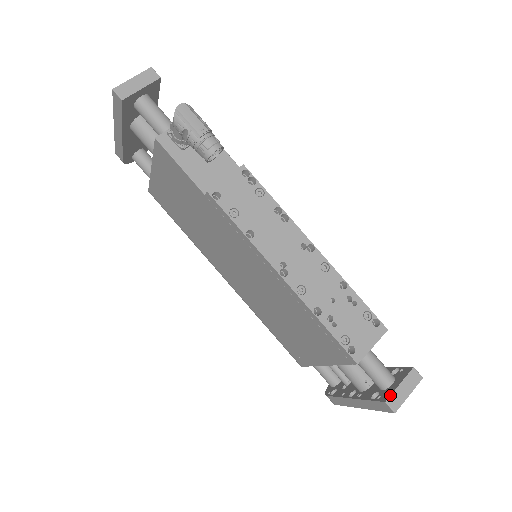
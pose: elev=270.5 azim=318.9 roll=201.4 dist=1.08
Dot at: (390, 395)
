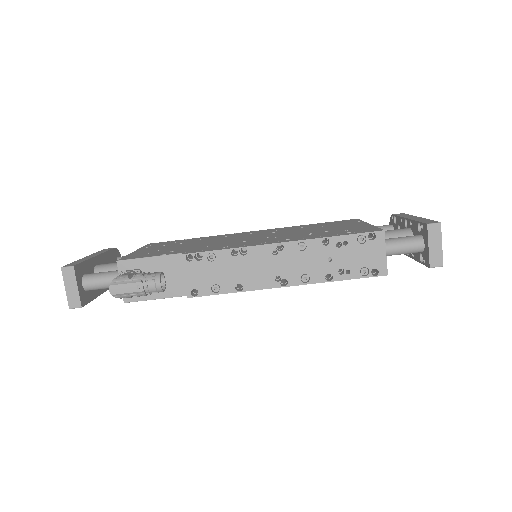
Dot at: (429, 261)
